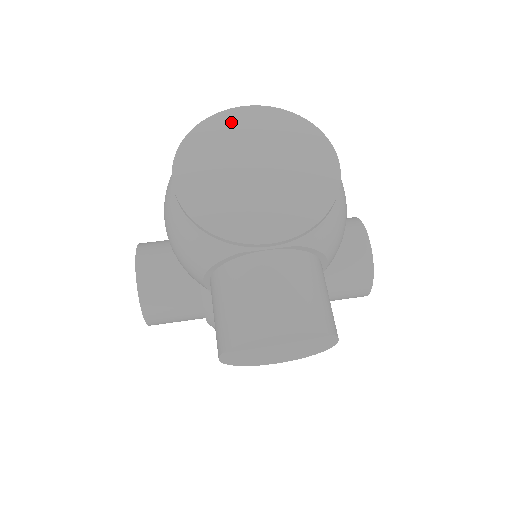
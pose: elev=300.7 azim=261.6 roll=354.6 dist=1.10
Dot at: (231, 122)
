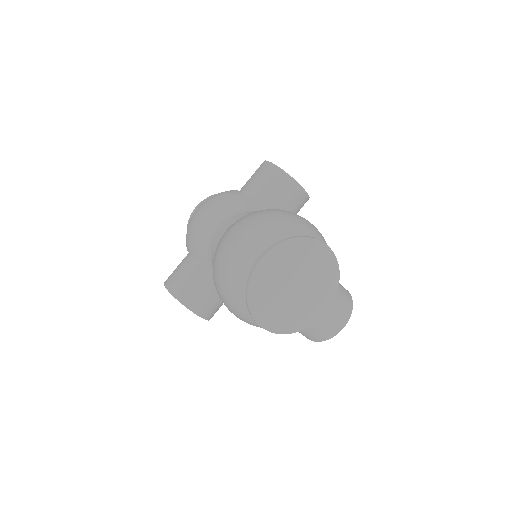
Dot at: (263, 275)
